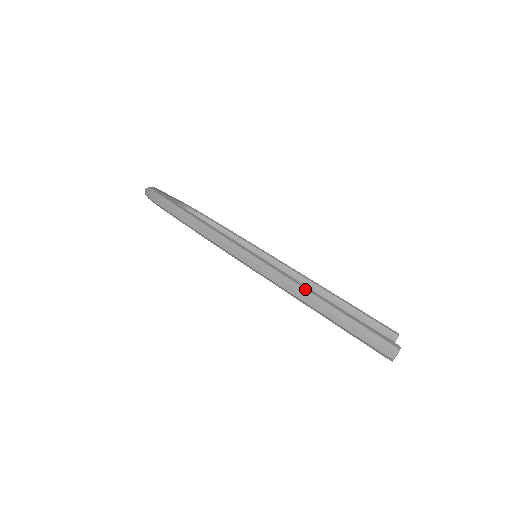
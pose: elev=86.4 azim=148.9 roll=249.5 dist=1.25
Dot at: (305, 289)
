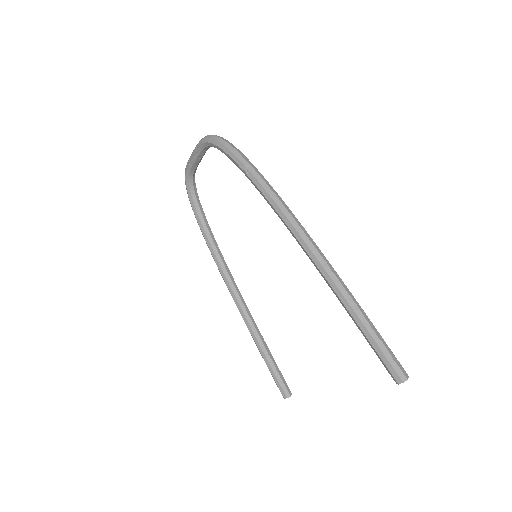
Dot at: occluded
